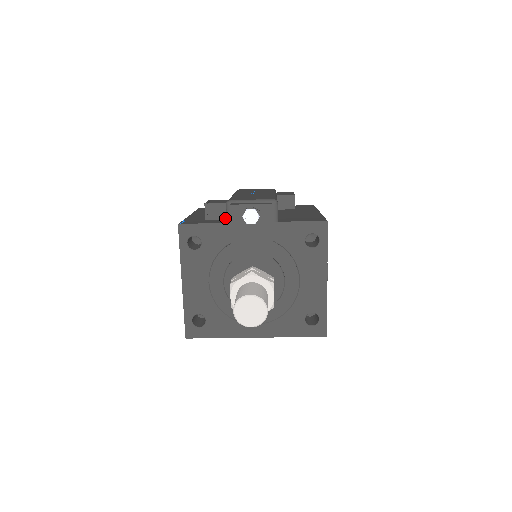
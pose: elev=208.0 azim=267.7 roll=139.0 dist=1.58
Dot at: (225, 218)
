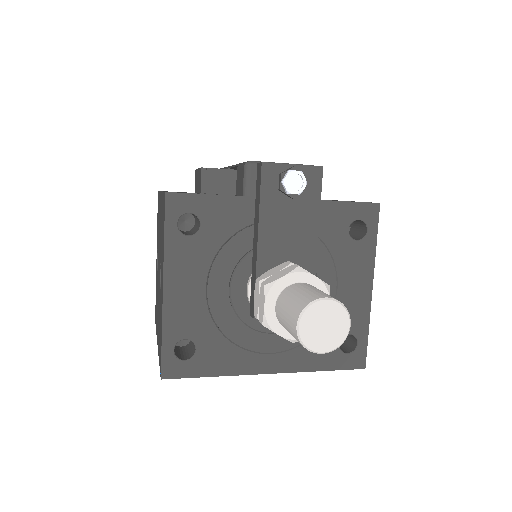
Dot at: (230, 192)
